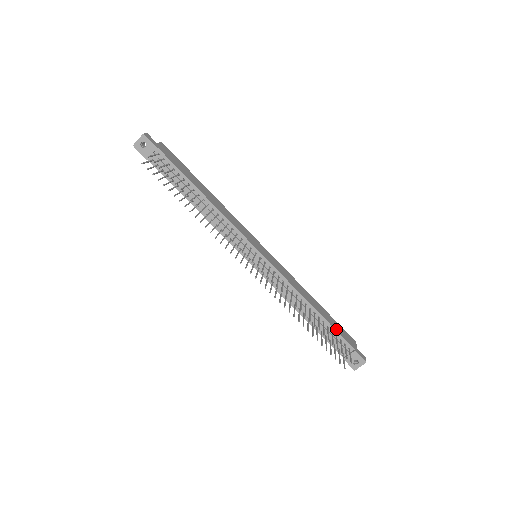
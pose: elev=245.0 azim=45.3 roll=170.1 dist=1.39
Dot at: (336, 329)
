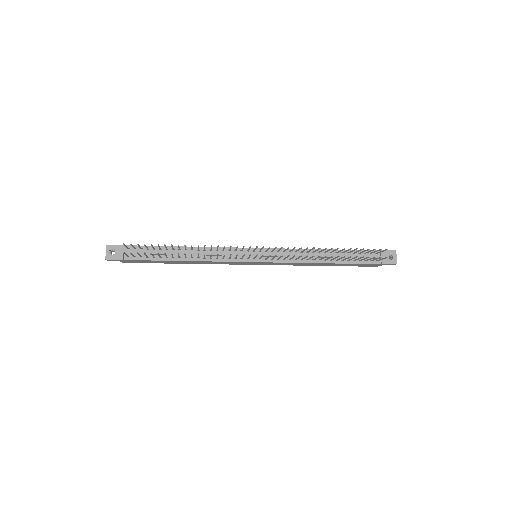
Dot at: (355, 250)
